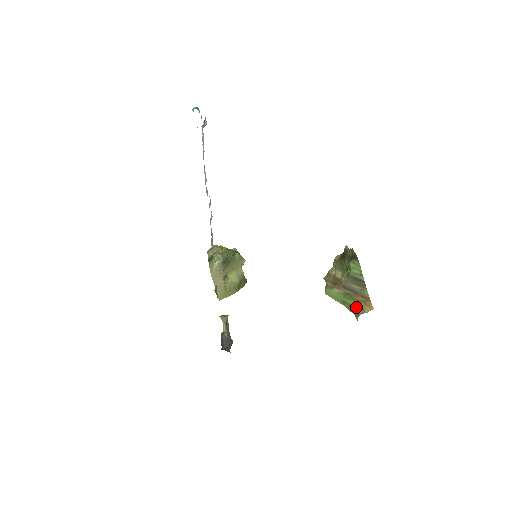
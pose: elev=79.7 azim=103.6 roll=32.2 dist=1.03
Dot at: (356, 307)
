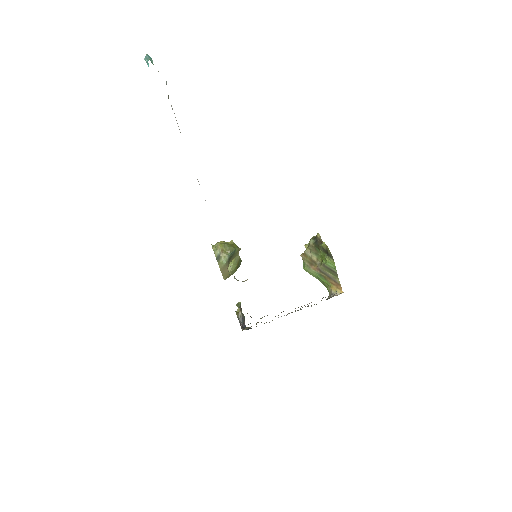
Dot at: (329, 286)
